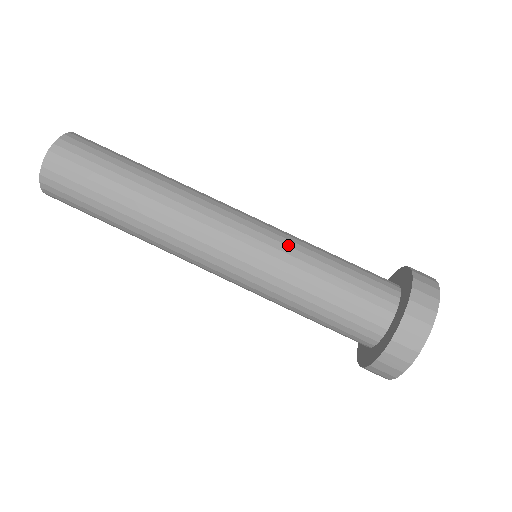
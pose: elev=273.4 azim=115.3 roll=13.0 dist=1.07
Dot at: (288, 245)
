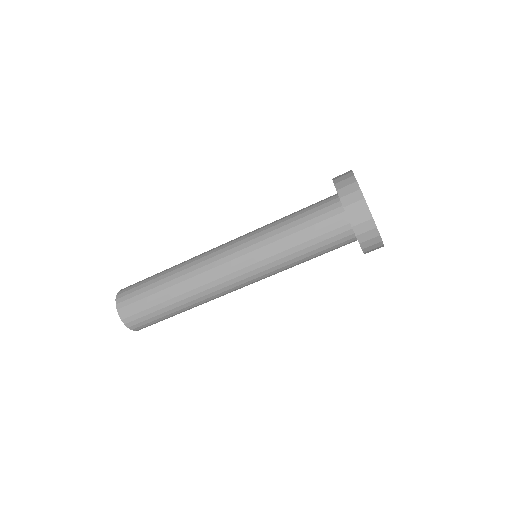
Dot at: (260, 235)
